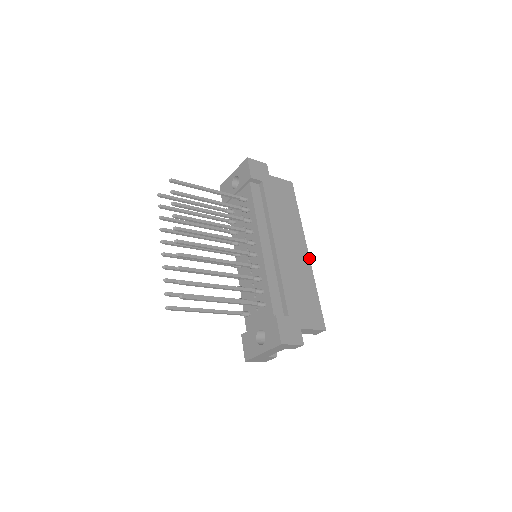
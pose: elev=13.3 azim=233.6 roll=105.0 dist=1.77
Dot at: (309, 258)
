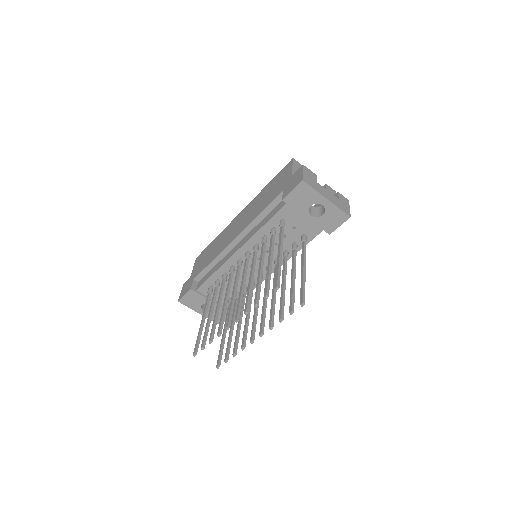
Dot at: occluded
